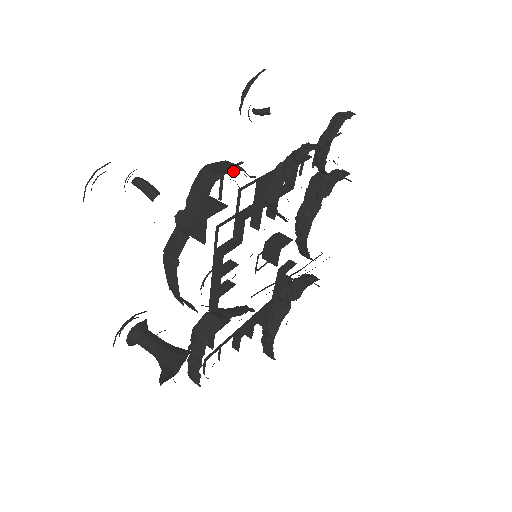
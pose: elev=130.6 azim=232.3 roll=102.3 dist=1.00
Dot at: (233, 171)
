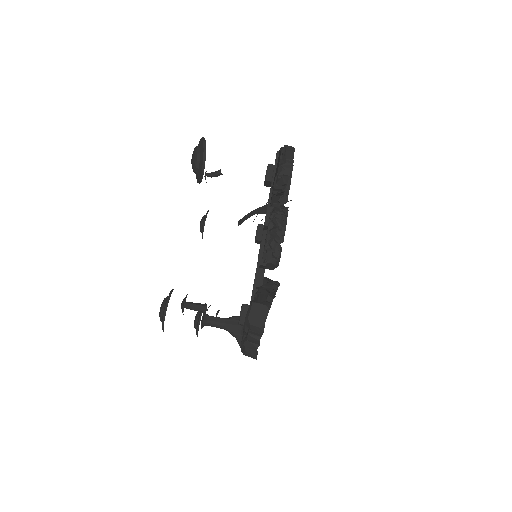
Dot at: (266, 316)
